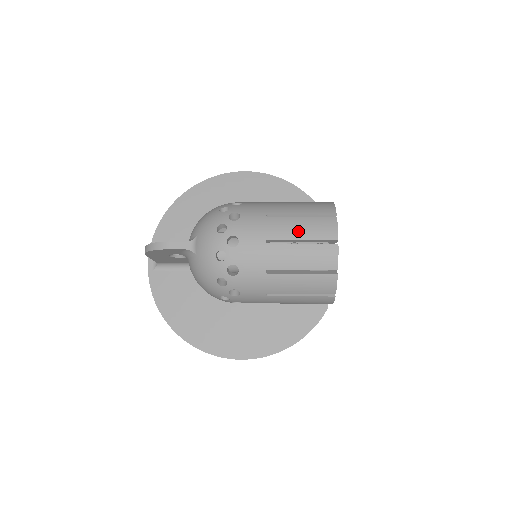
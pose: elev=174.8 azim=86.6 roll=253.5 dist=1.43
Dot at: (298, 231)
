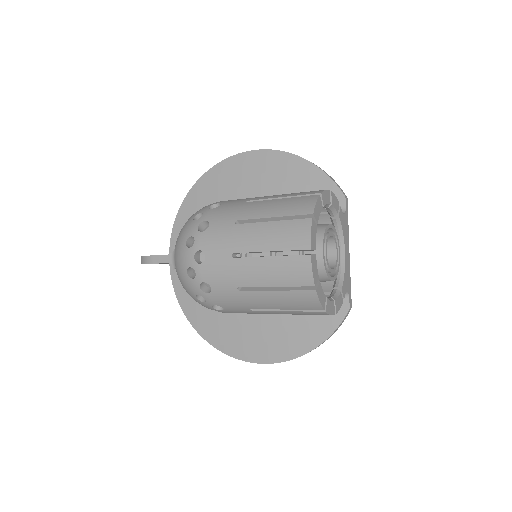
Dot at: (265, 241)
